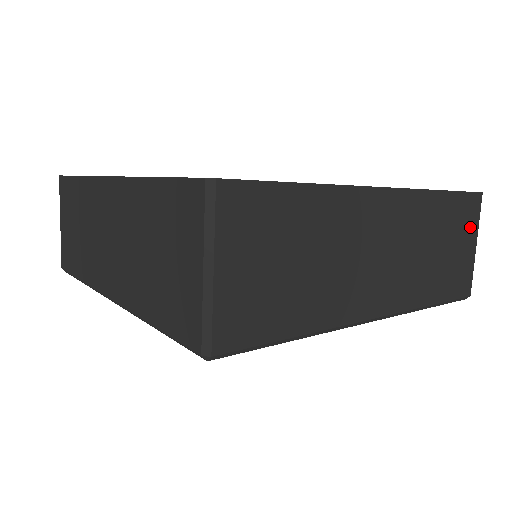
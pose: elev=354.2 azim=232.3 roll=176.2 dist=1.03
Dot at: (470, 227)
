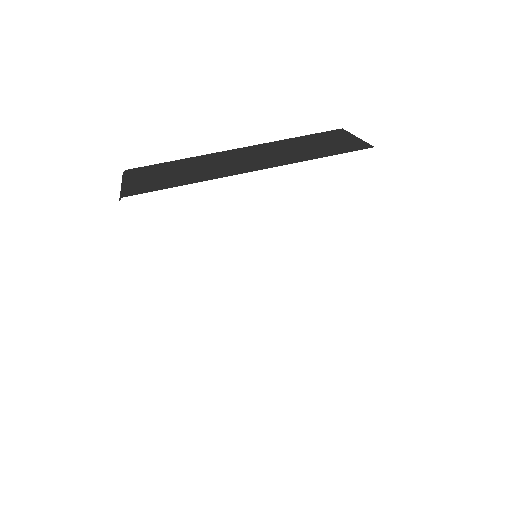
Dot at: occluded
